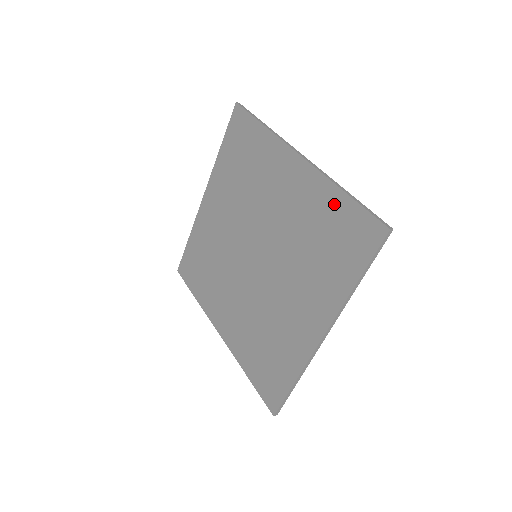
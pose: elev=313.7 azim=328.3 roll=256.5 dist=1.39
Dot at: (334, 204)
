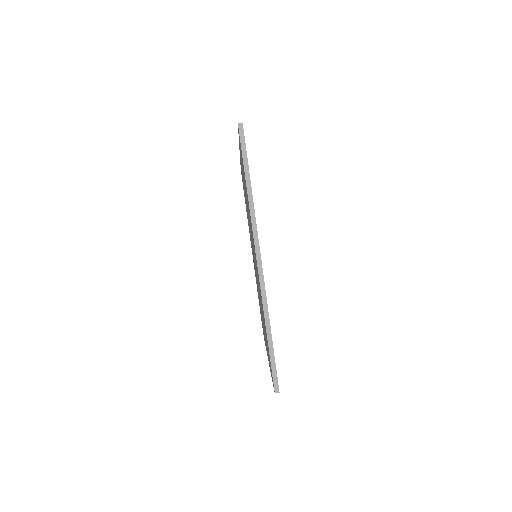
Dot at: occluded
